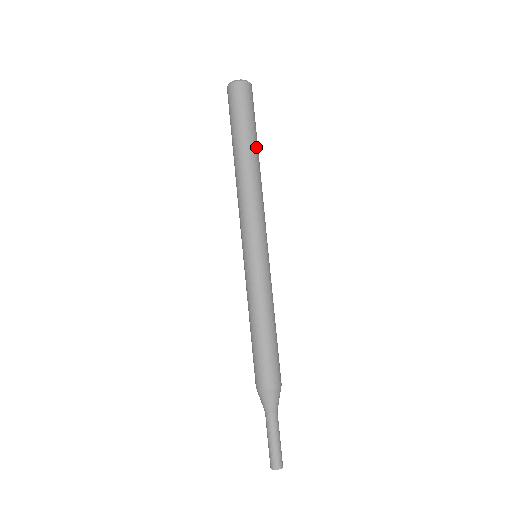
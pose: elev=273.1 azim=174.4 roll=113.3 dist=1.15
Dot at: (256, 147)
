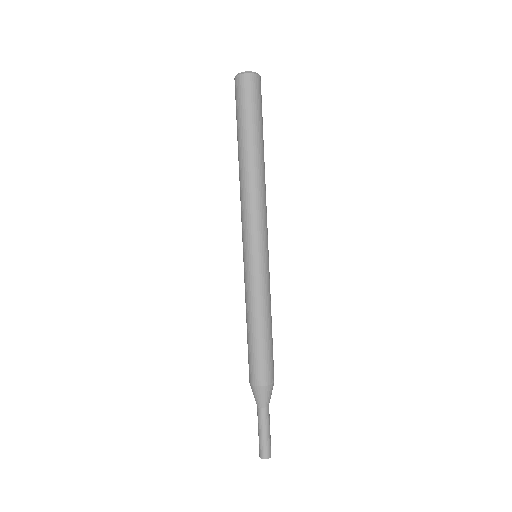
Dot at: (262, 145)
